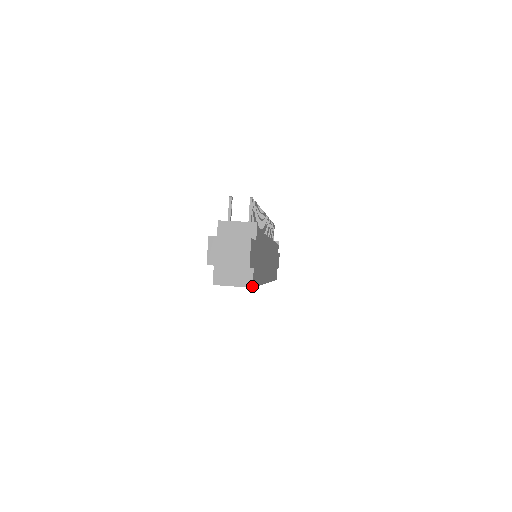
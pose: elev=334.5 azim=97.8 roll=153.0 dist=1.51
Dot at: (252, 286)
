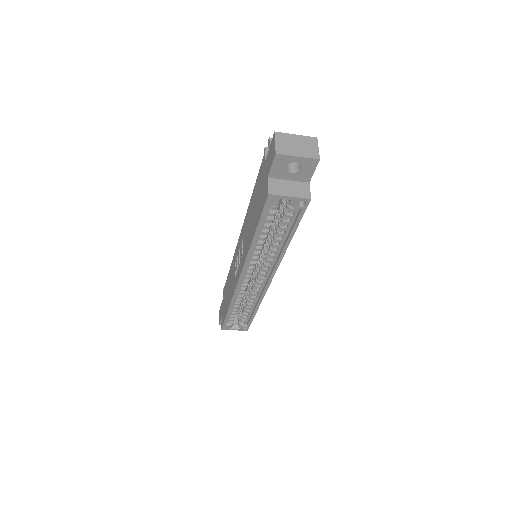
Dot at: (310, 198)
